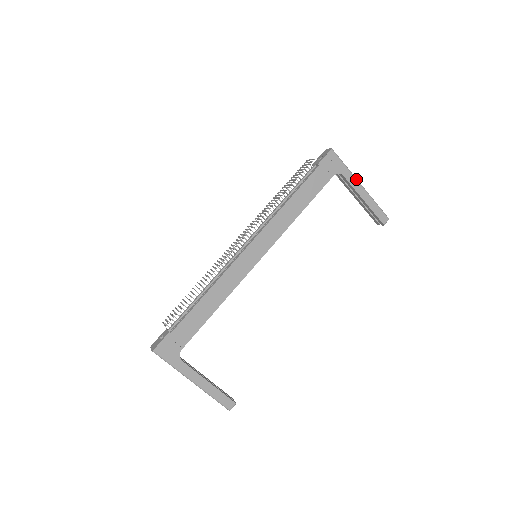
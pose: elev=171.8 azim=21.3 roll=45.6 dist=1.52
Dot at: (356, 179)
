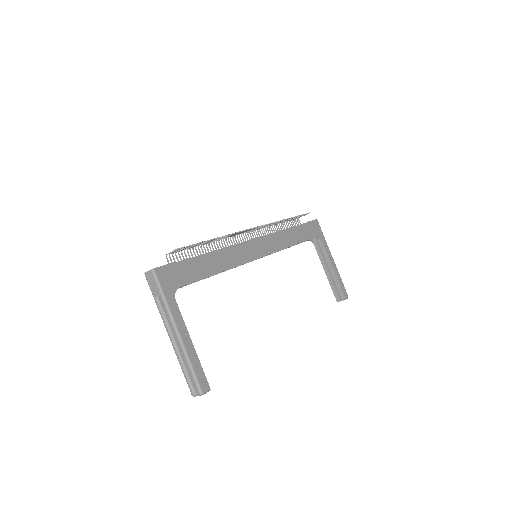
Dot at: occluded
